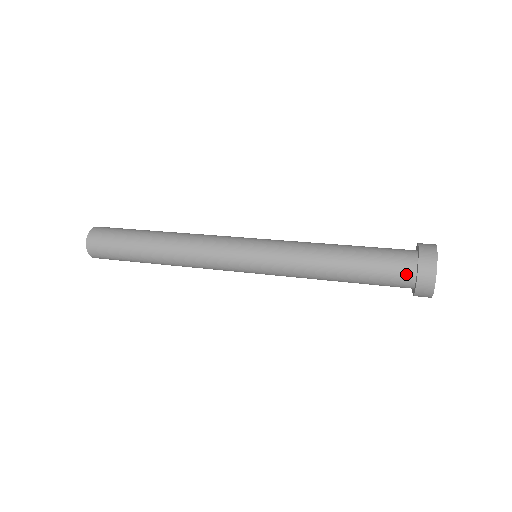
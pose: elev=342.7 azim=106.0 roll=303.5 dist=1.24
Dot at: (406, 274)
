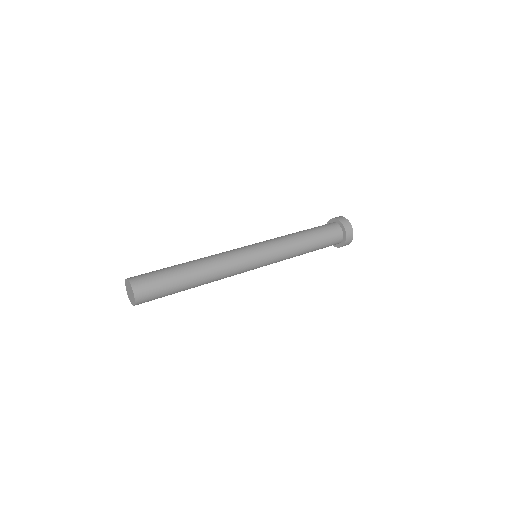
Dot at: (339, 237)
